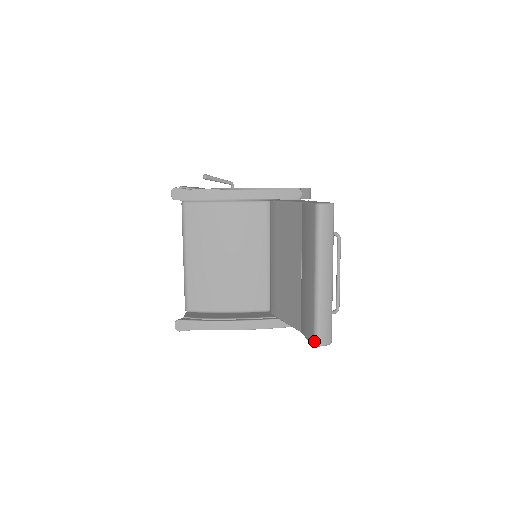
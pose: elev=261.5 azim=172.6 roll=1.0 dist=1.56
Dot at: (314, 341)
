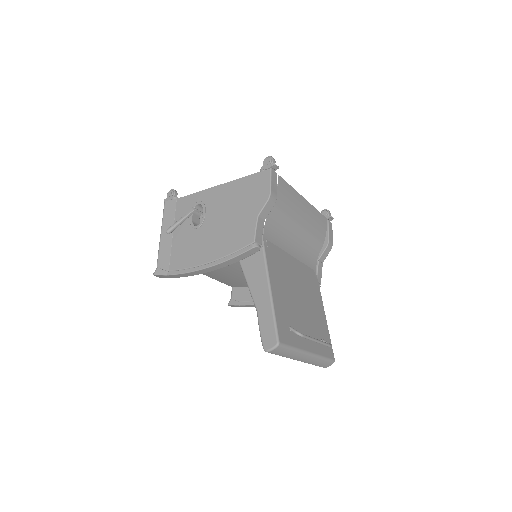
Dot at: occluded
